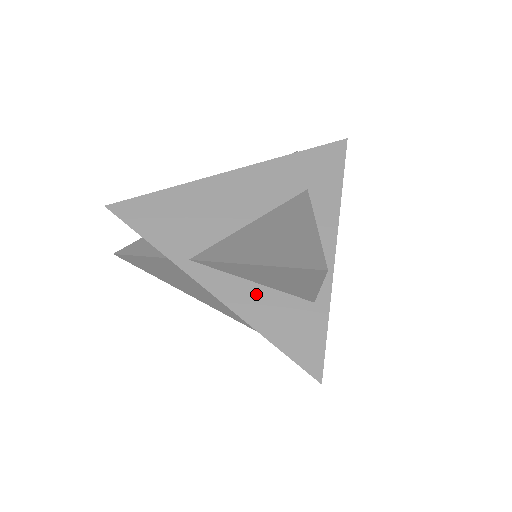
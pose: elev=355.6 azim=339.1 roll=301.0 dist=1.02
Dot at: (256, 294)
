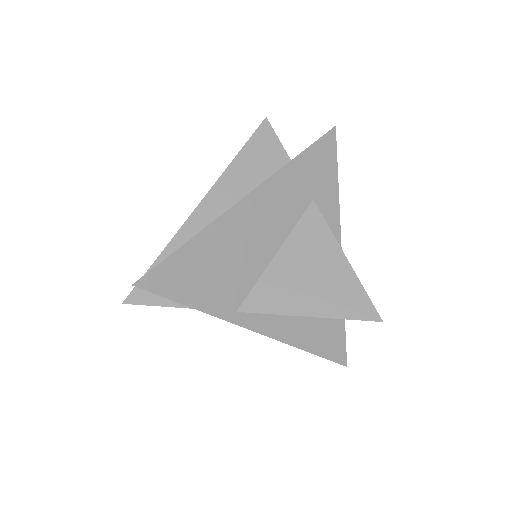
Dot at: (295, 320)
